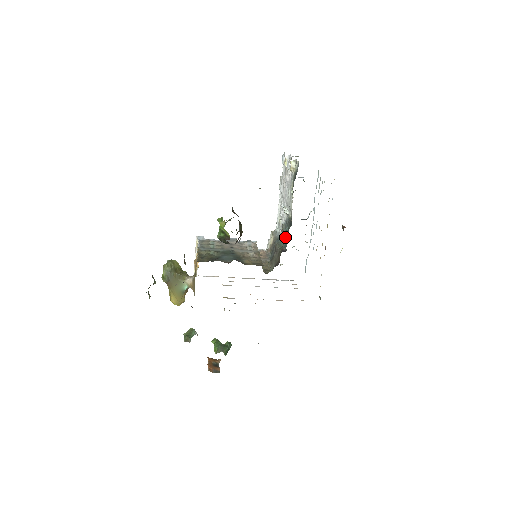
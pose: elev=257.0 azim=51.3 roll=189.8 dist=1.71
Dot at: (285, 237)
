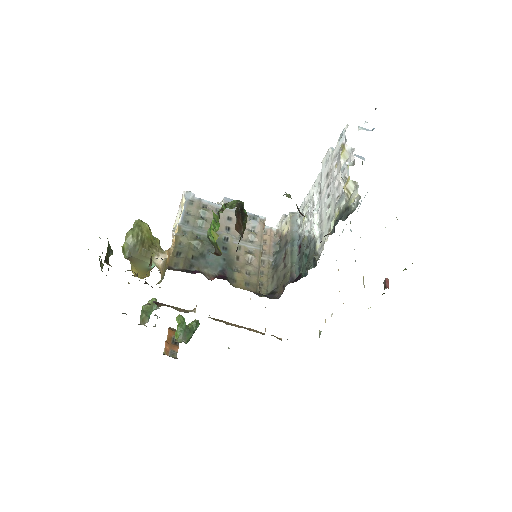
Dot at: (301, 260)
